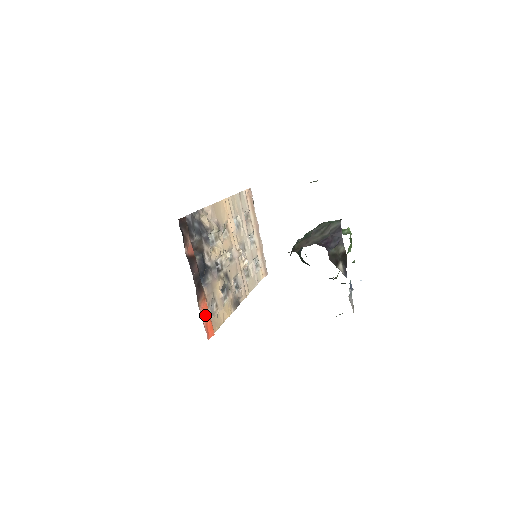
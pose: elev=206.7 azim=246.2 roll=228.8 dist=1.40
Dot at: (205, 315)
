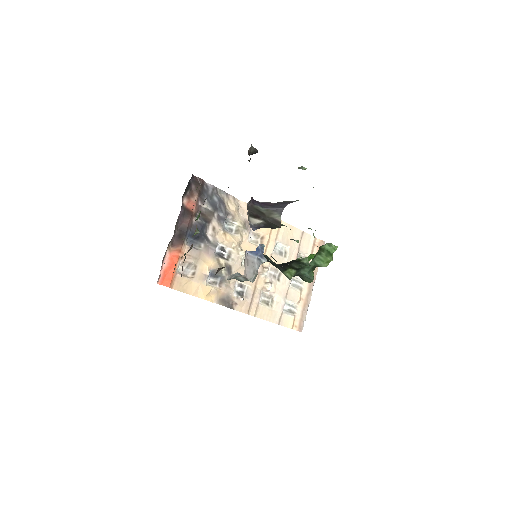
Dot at: (170, 263)
